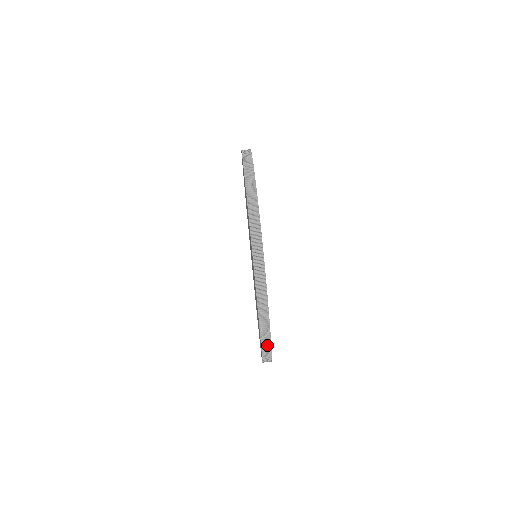
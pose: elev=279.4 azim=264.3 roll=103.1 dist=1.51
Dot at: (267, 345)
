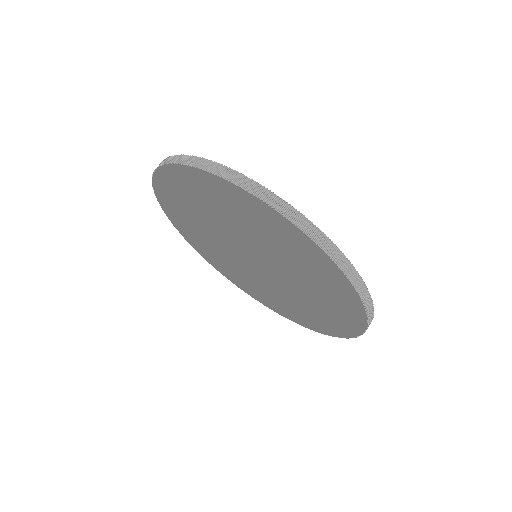
Dot at: (367, 298)
